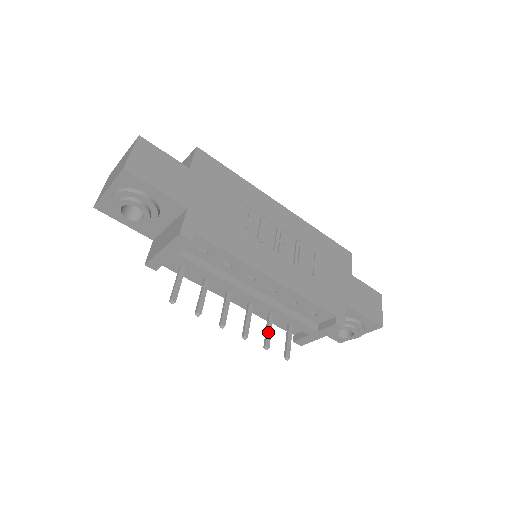
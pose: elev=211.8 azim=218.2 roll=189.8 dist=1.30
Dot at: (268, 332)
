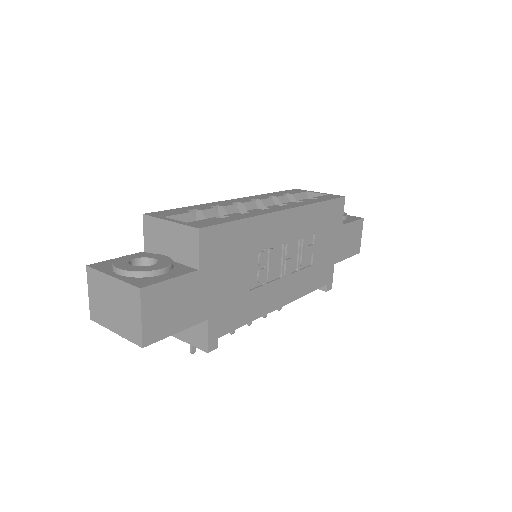
Dot at: occluded
